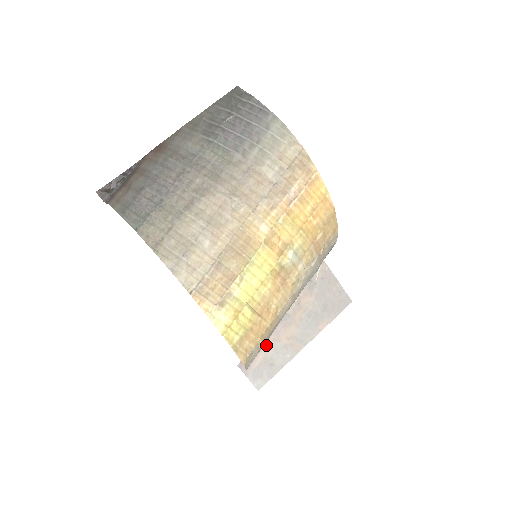
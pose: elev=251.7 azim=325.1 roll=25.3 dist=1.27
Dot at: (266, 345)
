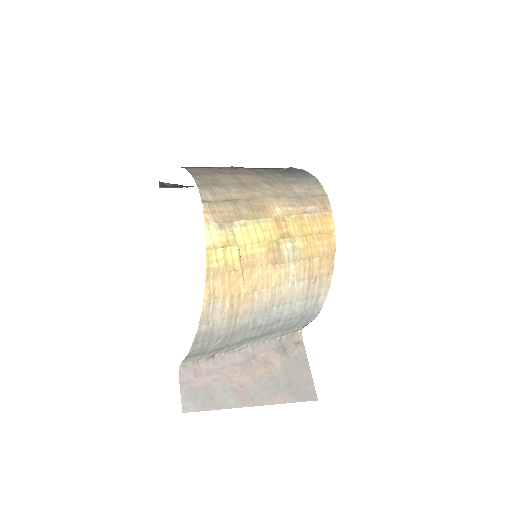
Dot at: (216, 374)
